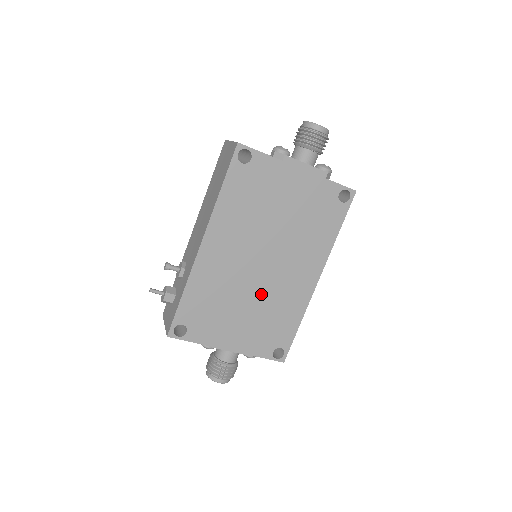
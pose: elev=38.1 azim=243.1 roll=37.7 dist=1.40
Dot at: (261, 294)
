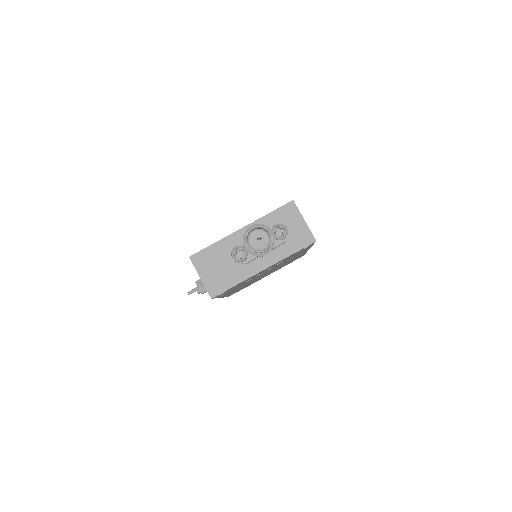
Dot at: occluded
